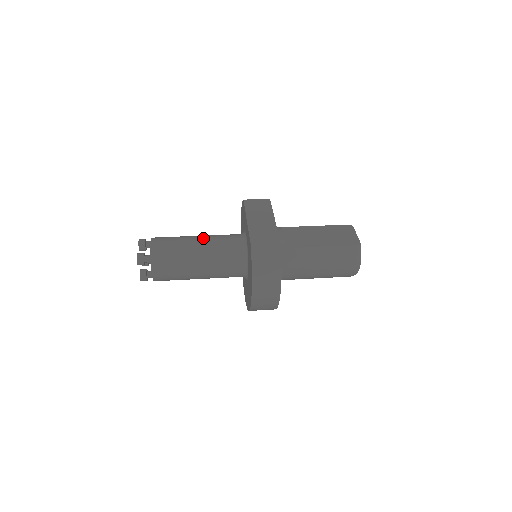
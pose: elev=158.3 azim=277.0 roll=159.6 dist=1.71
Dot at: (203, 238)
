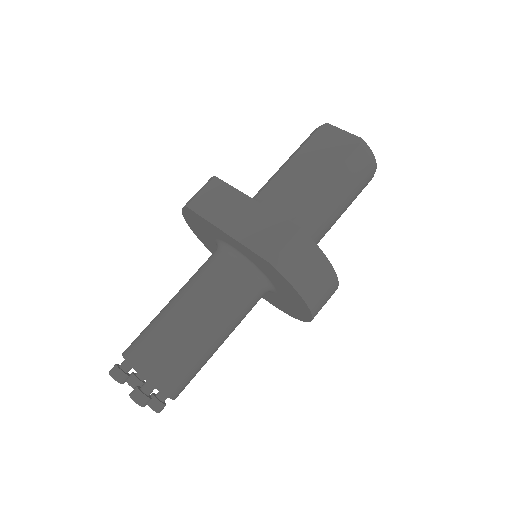
Dot at: (186, 299)
